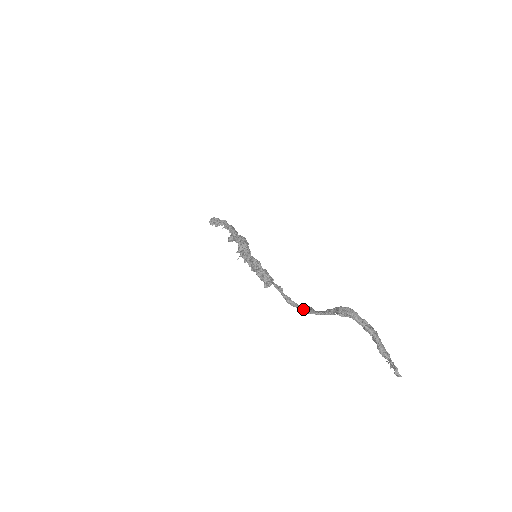
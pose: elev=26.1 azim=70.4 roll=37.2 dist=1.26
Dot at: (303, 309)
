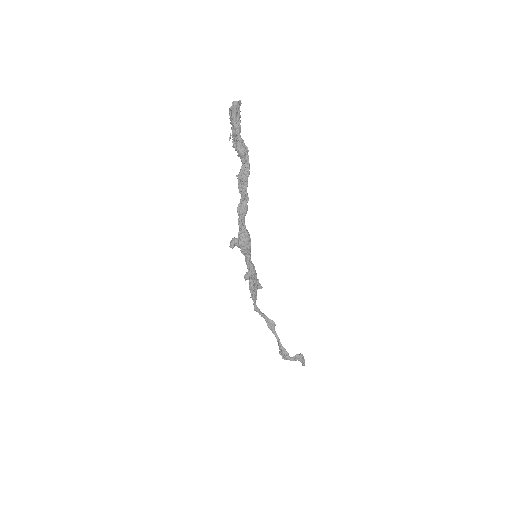
Dot at: (268, 327)
